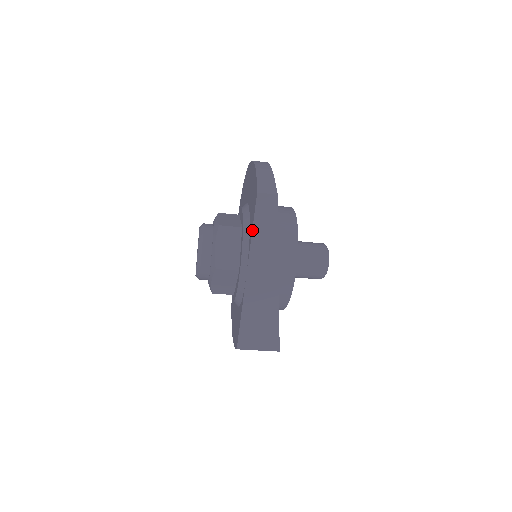
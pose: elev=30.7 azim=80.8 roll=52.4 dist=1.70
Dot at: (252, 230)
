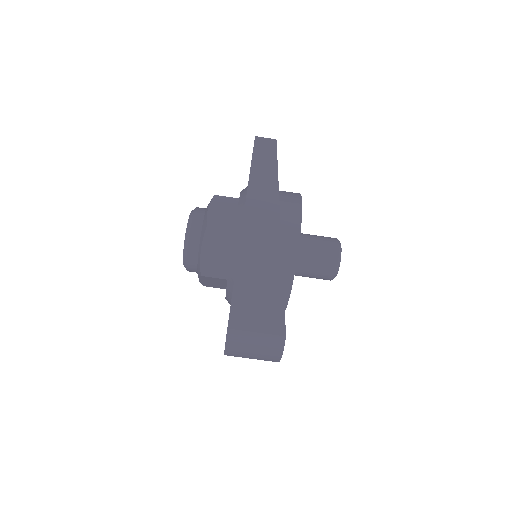
Dot at: (249, 174)
